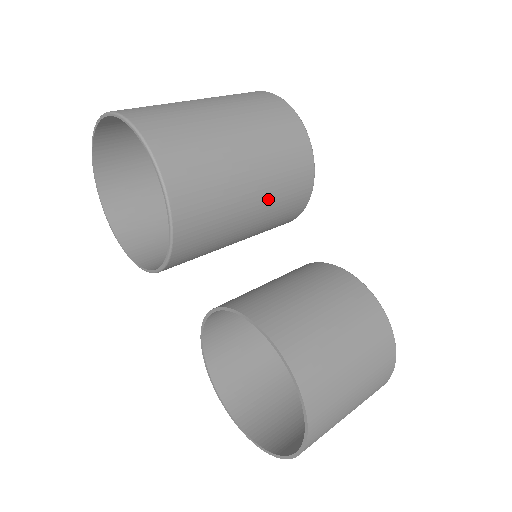
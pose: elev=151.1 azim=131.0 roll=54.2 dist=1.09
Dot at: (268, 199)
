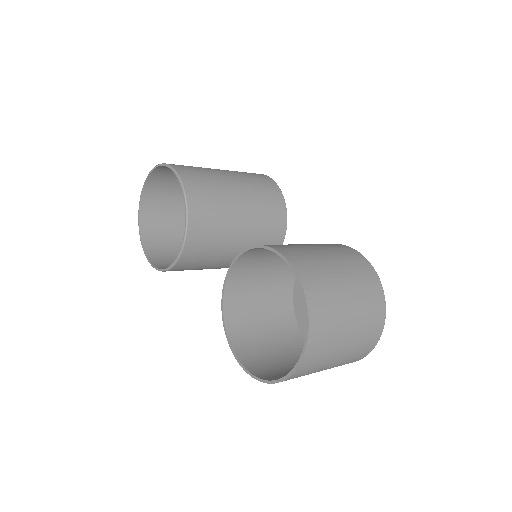
Dot at: (253, 205)
